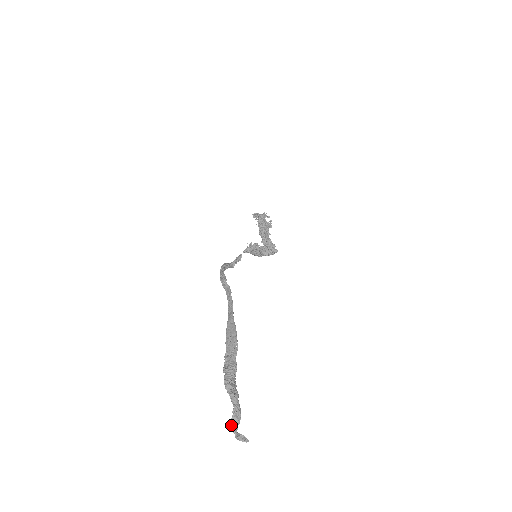
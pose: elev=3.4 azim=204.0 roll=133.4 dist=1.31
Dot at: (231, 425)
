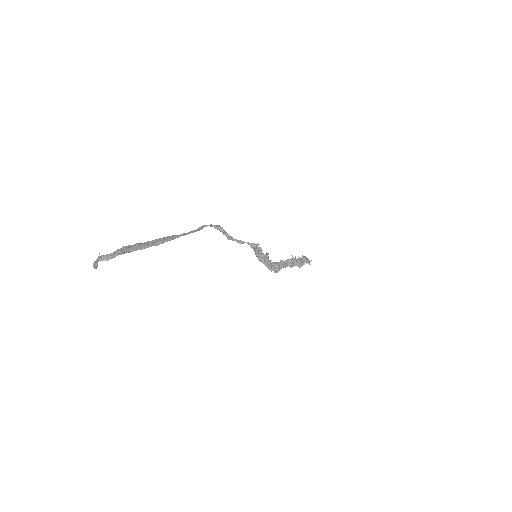
Dot at: (100, 256)
